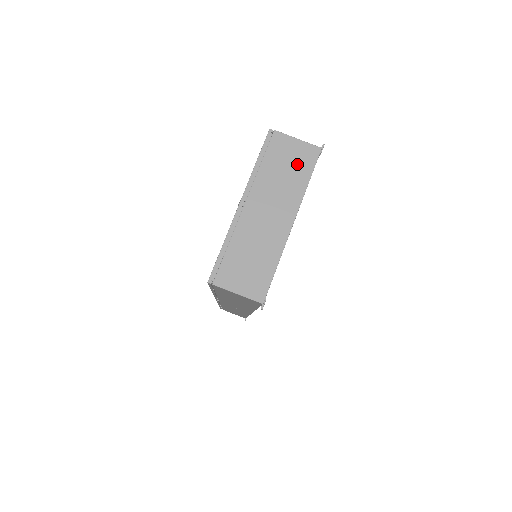
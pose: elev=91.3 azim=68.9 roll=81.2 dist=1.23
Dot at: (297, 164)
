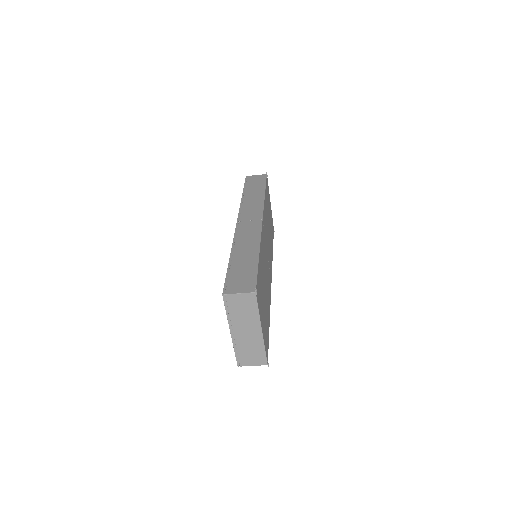
Dot at: (247, 305)
